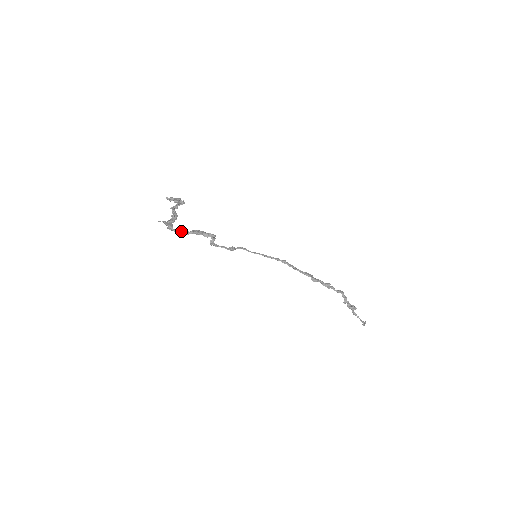
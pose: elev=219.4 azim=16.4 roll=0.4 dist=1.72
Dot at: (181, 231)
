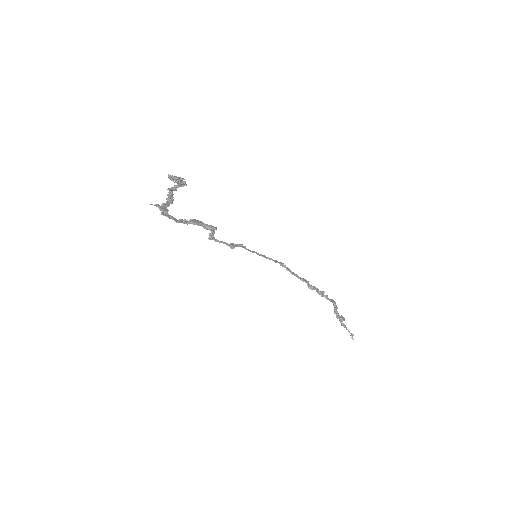
Dot at: occluded
